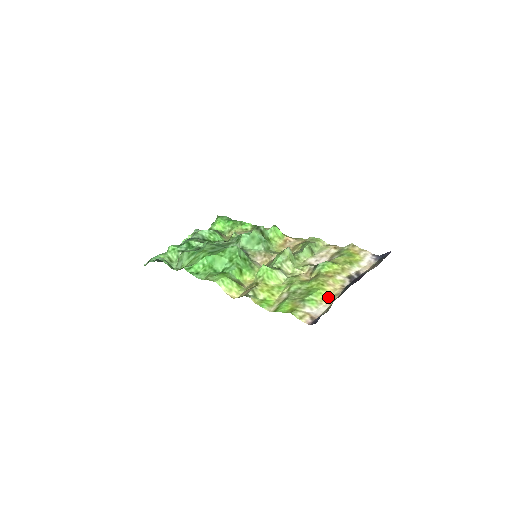
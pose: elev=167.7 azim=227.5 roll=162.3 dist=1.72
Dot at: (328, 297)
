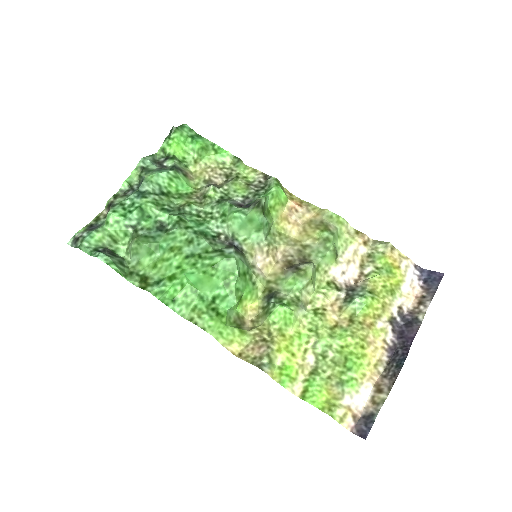
Dot at: (369, 369)
